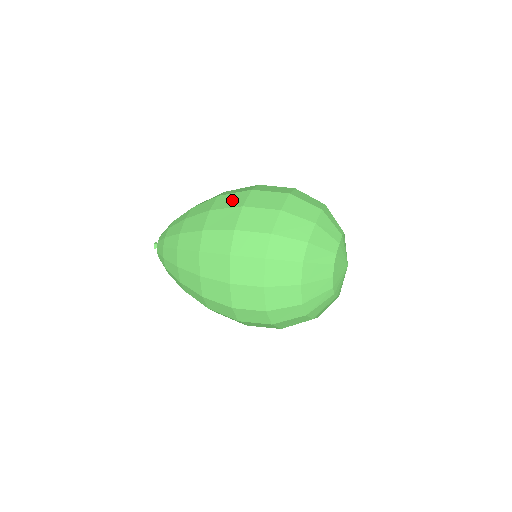
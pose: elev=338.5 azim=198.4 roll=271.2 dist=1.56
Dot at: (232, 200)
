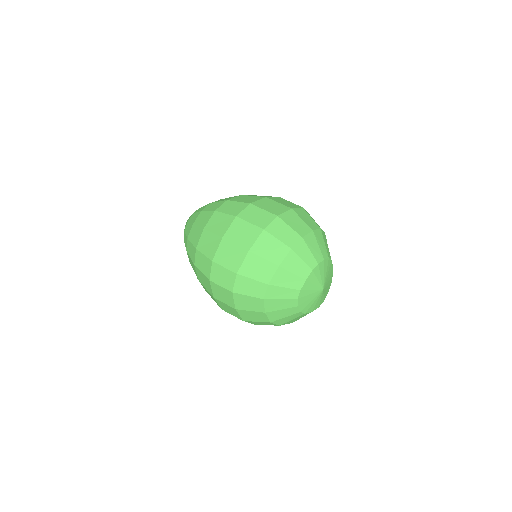
Dot at: (220, 224)
